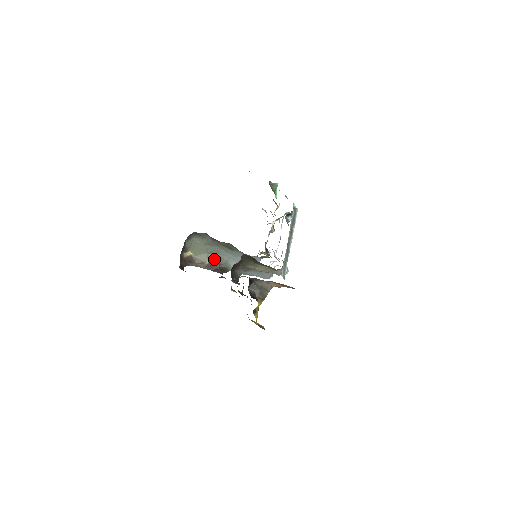
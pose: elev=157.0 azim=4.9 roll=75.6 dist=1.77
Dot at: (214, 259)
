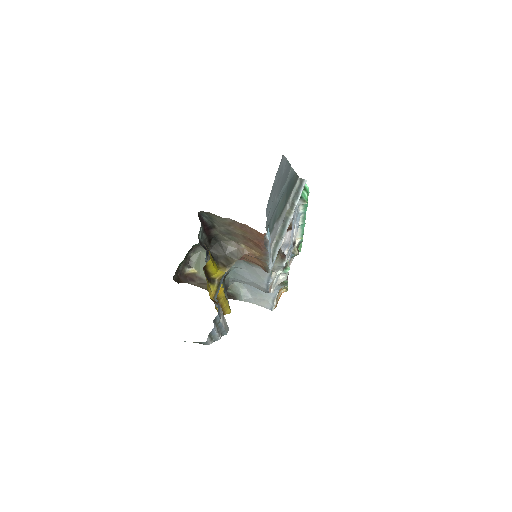
Dot at: occluded
